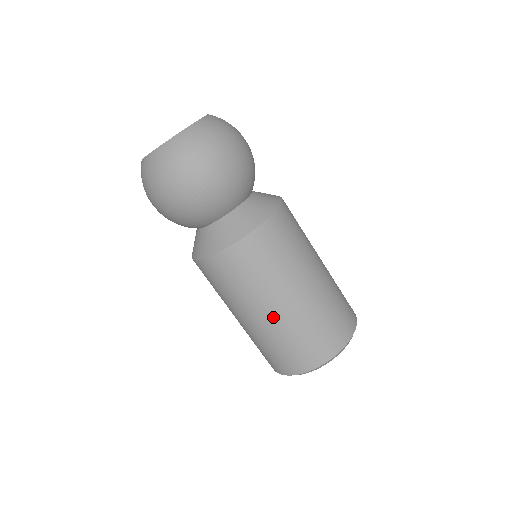
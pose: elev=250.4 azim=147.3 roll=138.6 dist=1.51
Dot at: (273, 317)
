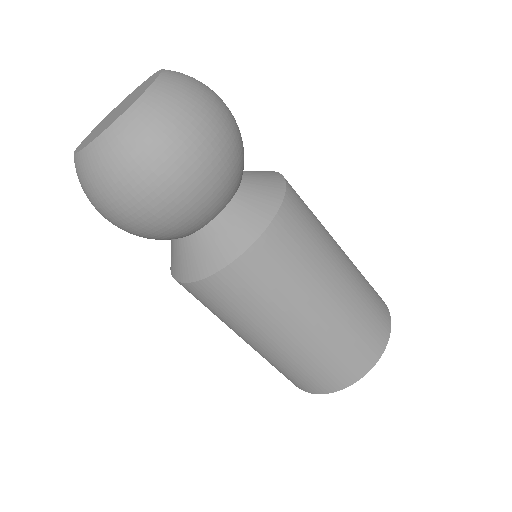
Dot at: occluded
